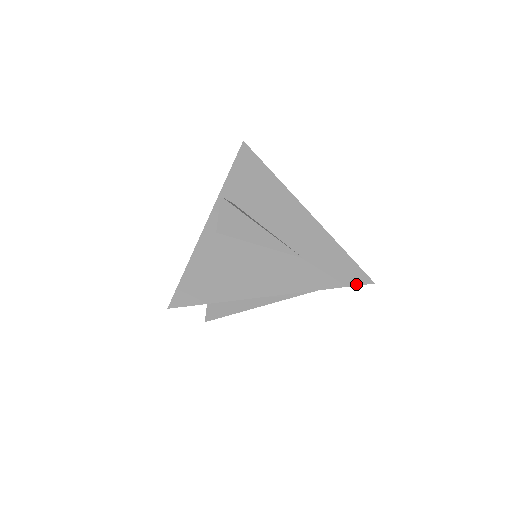
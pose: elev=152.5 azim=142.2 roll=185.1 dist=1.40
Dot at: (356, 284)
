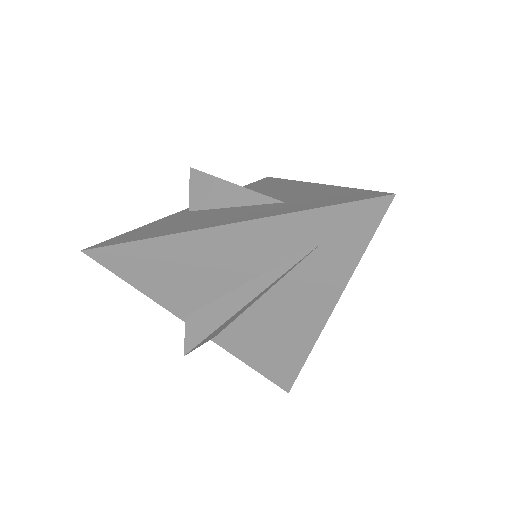
Dot at: (358, 200)
